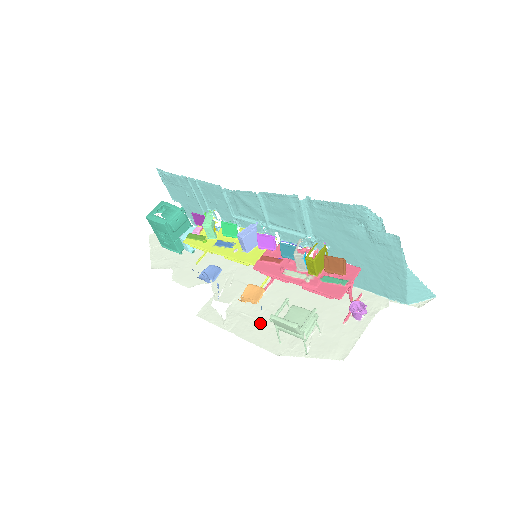
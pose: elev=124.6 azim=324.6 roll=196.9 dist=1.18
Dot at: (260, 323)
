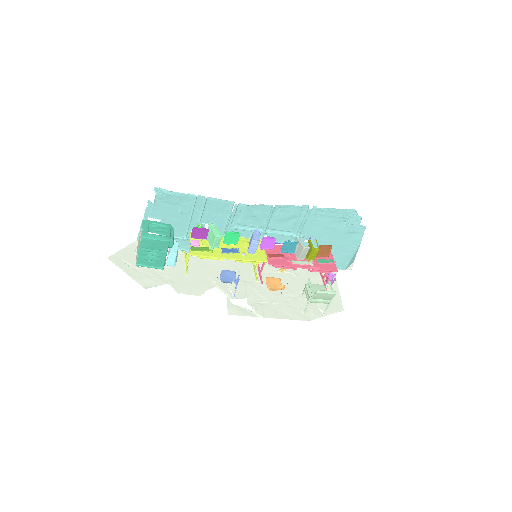
Dot at: (280, 305)
